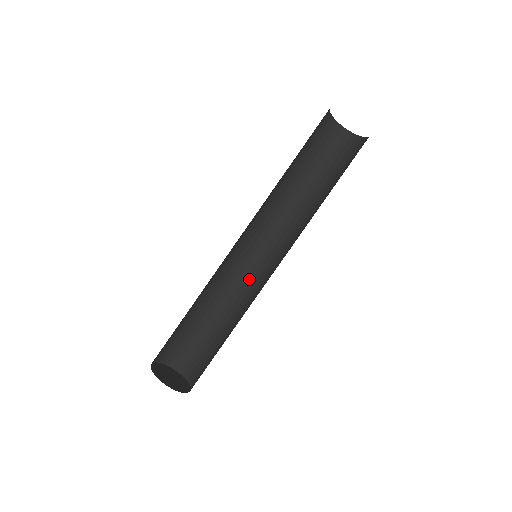
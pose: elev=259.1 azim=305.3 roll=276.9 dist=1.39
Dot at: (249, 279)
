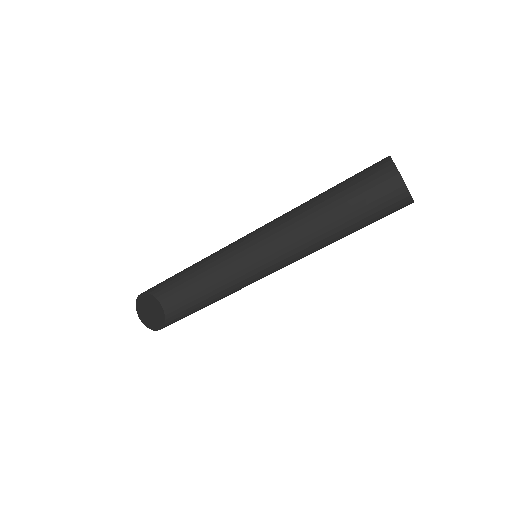
Dot at: (247, 266)
